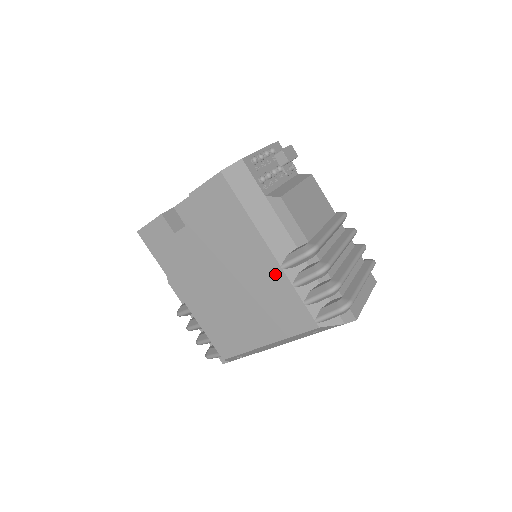
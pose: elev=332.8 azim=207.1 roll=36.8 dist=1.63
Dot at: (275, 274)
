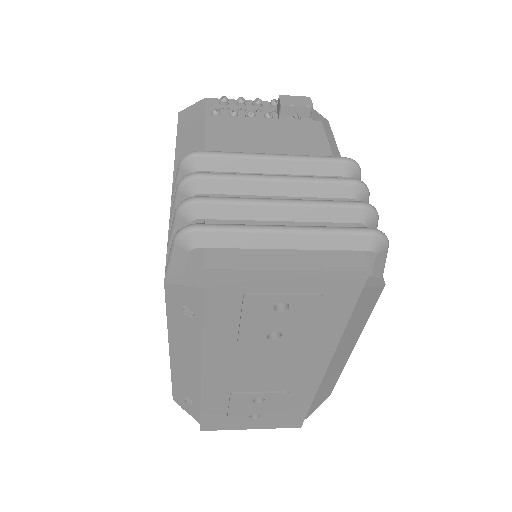
Dot at: occluded
